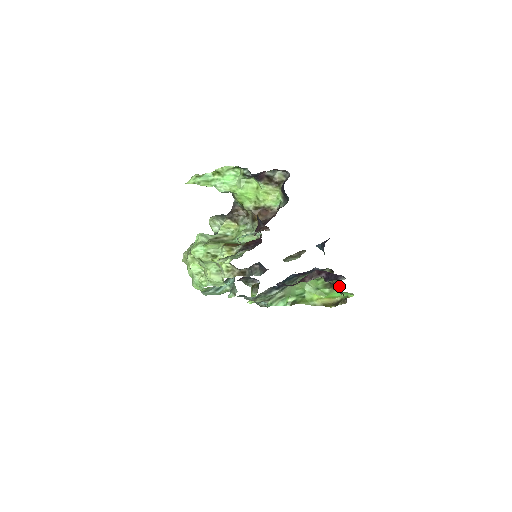
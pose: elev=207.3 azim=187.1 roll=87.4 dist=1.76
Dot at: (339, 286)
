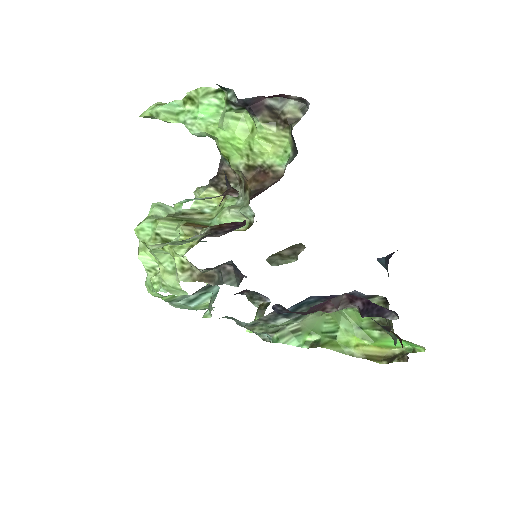
Dot at: (389, 329)
